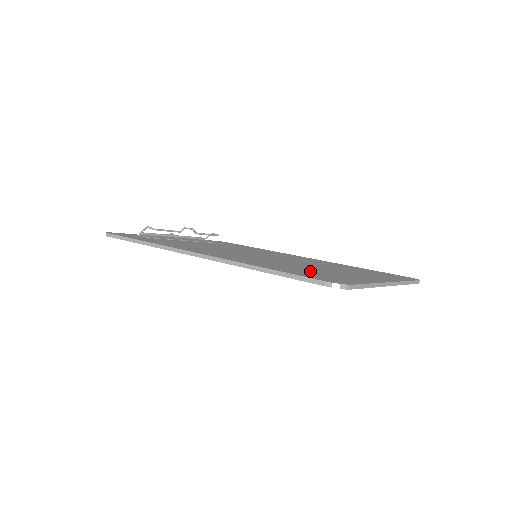
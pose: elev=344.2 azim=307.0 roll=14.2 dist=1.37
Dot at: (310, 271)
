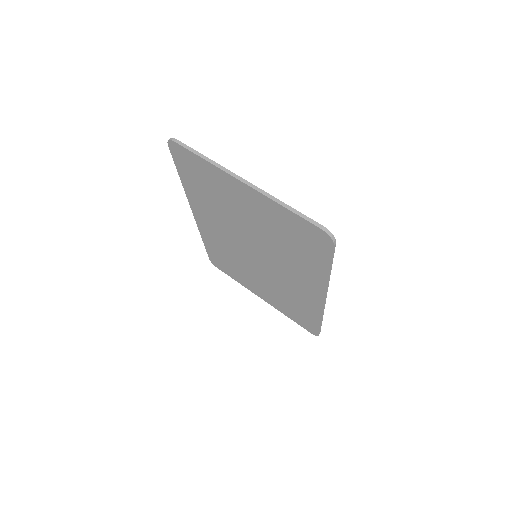
Dot at: occluded
